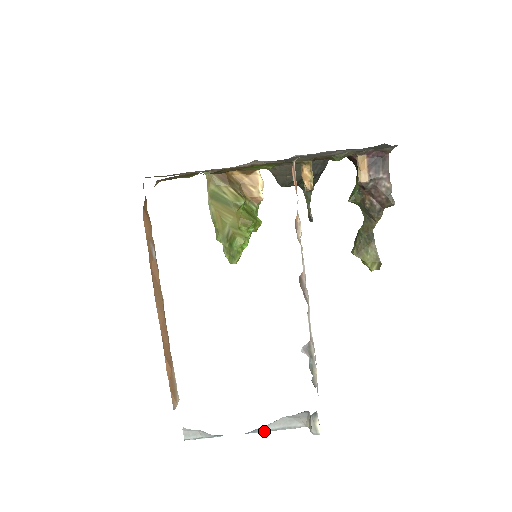
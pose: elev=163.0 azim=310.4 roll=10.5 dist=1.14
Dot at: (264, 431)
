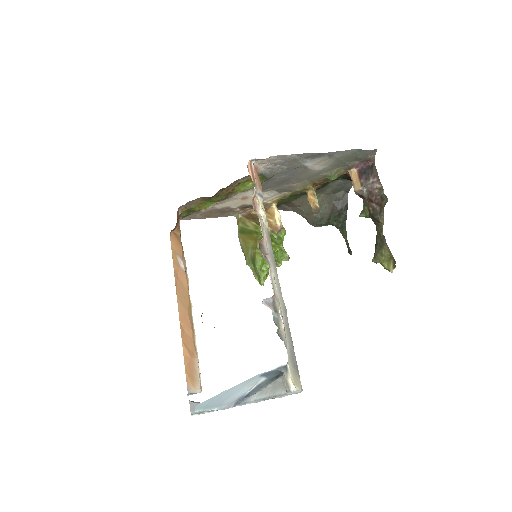
Dot at: (254, 402)
